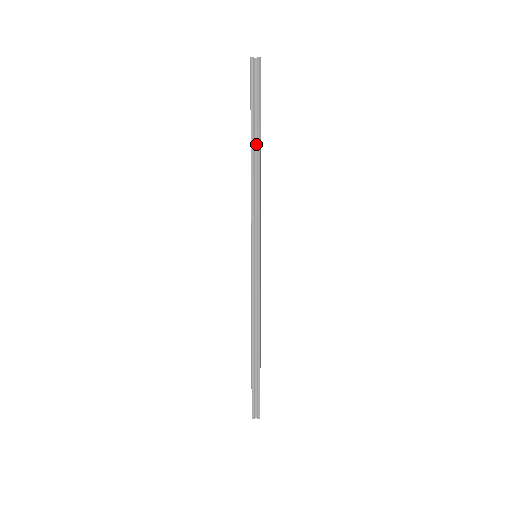
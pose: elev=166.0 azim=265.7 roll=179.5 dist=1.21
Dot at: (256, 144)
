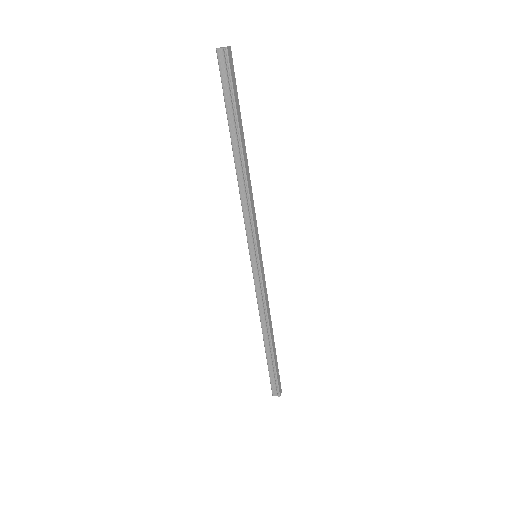
Dot at: (237, 145)
